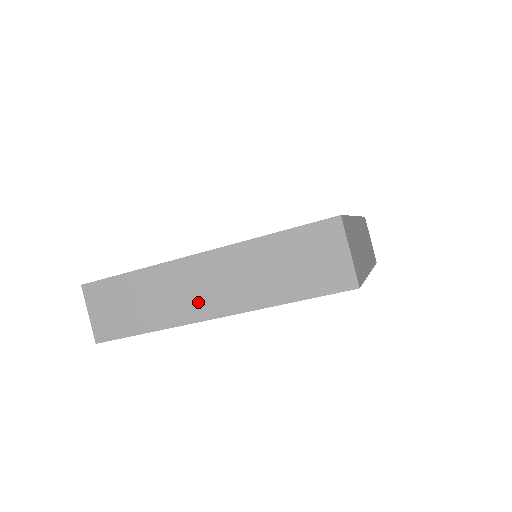
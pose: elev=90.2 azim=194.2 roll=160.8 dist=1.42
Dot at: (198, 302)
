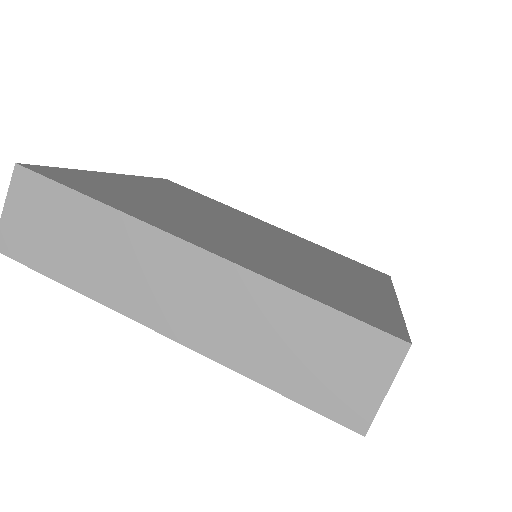
Dot at: (158, 302)
